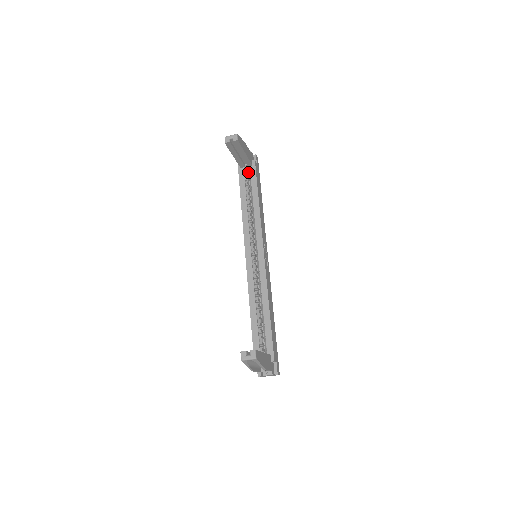
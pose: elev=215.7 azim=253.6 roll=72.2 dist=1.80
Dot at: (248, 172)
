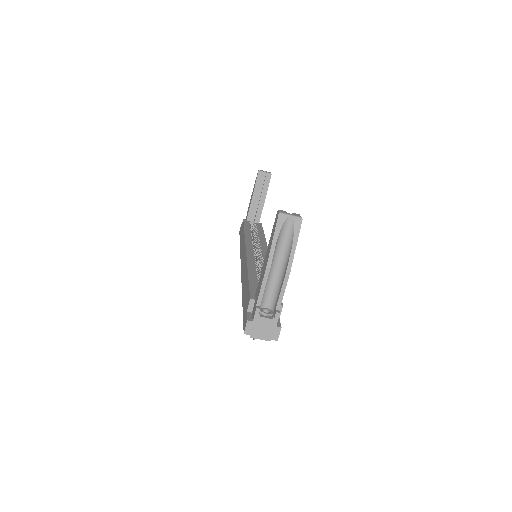
Dot at: occluded
